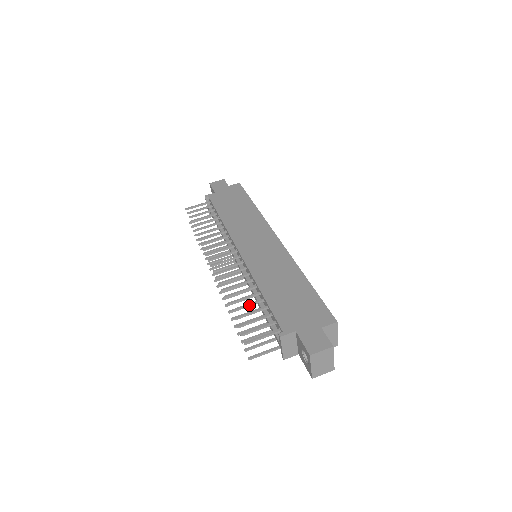
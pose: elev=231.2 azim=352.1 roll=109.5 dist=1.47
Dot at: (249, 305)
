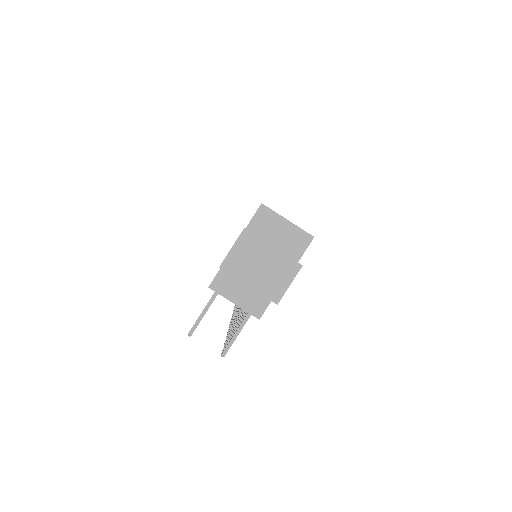
Dot at: occluded
